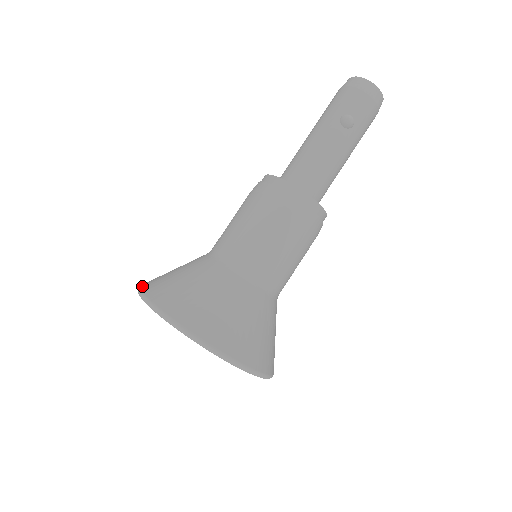
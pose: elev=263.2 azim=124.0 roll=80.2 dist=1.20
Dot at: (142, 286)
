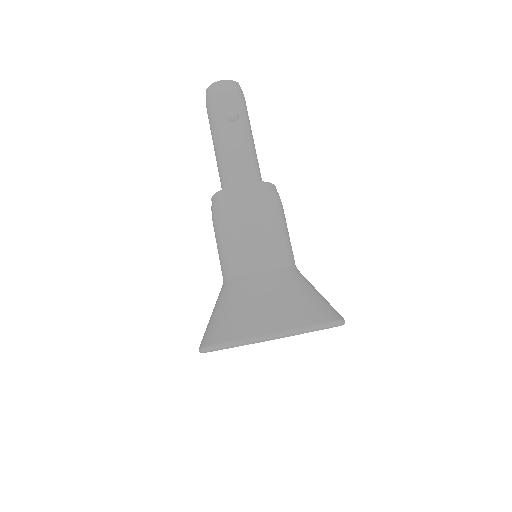
Dot at: (202, 345)
